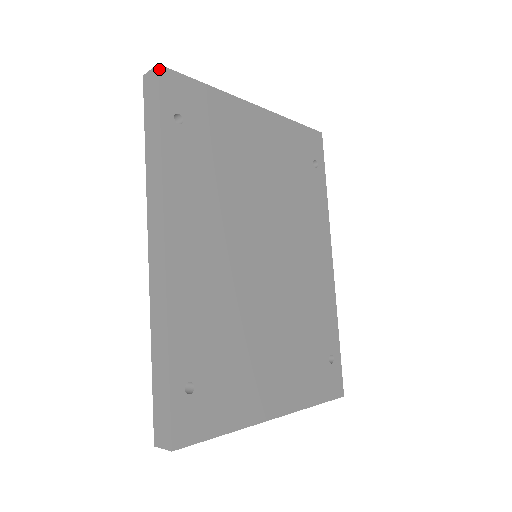
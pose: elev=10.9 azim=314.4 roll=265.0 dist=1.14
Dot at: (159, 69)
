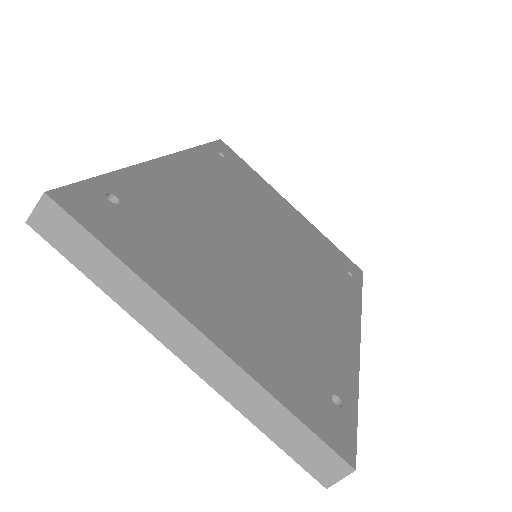
Dot at: (220, 140)
